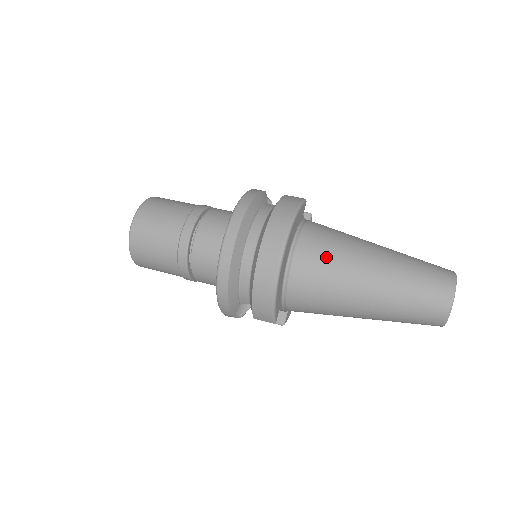
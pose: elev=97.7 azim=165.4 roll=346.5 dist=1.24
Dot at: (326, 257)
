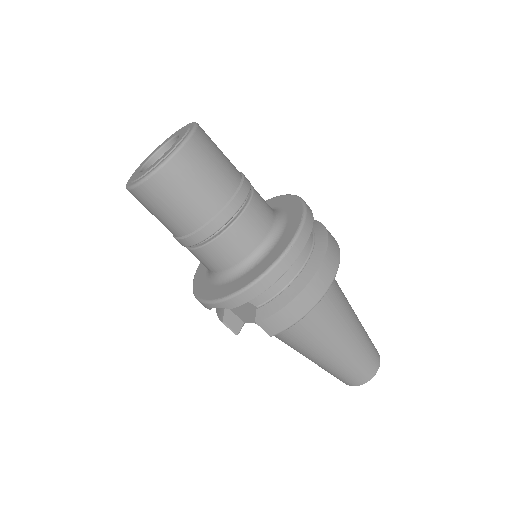
Dot at: (337, 297)
